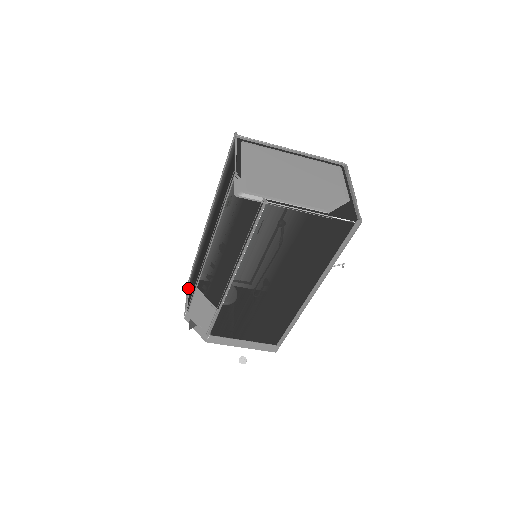
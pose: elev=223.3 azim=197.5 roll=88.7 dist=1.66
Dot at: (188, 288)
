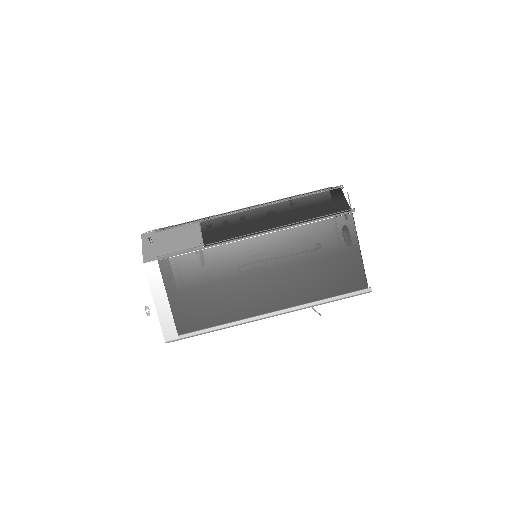
Dot at: occluded
